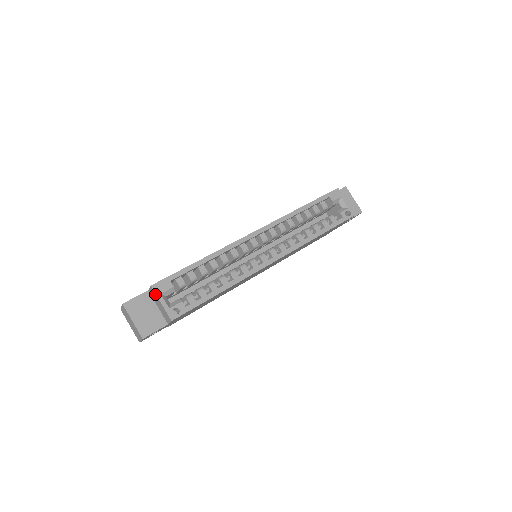
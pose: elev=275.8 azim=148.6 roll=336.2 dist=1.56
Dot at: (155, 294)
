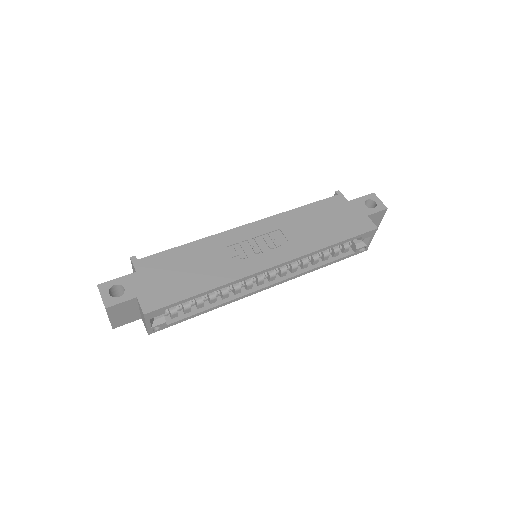
Dot at: (144, 318)
